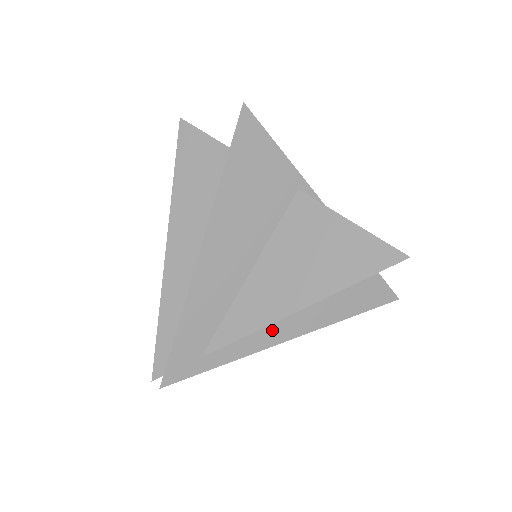
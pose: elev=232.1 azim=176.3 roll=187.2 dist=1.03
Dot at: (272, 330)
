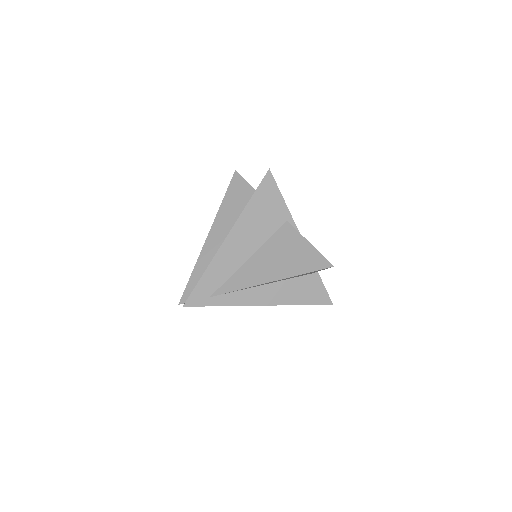
Dot at: (253, 296)
